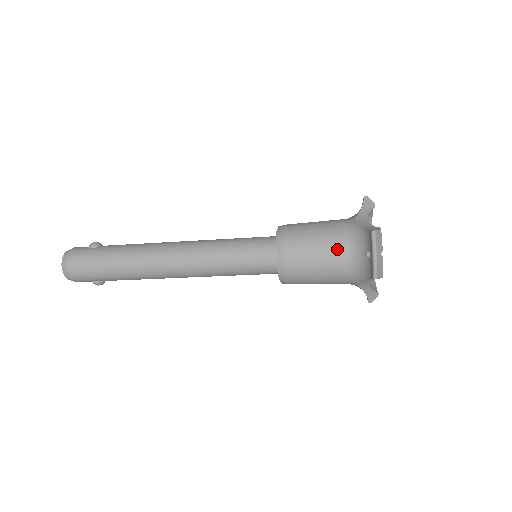
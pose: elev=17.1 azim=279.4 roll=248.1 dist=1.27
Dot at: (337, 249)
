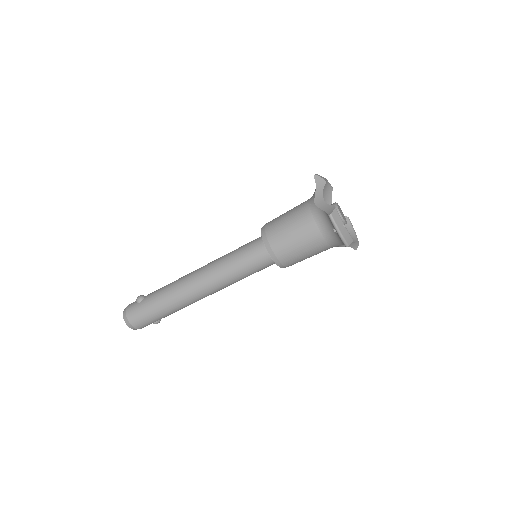
Dot at: (311, 233)
